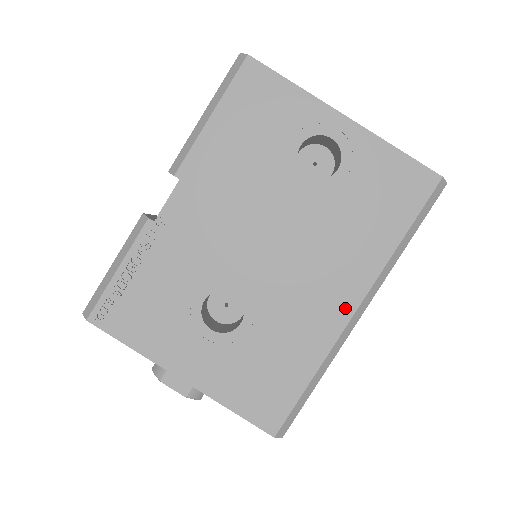
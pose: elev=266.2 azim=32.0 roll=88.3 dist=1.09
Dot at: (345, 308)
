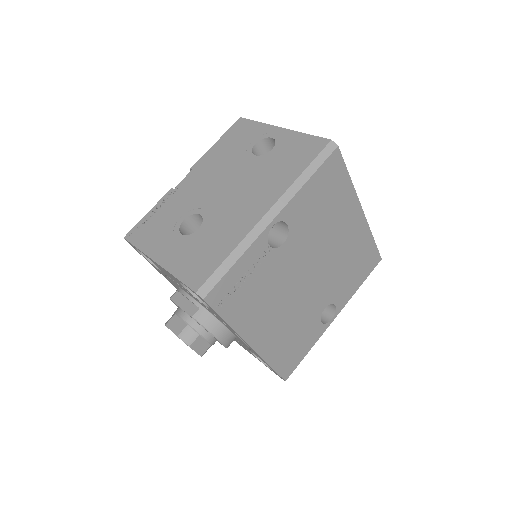
Dot at: (260, 212)
